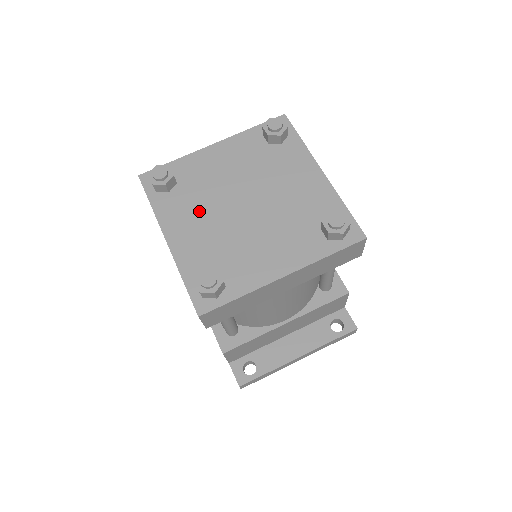
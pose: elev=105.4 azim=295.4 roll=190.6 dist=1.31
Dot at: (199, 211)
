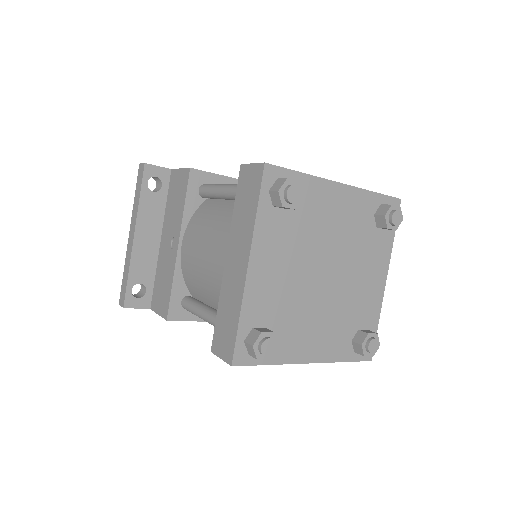
Dot at: (305, 320)
